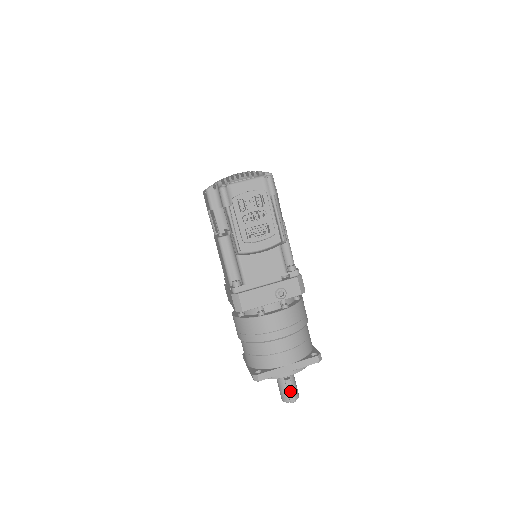
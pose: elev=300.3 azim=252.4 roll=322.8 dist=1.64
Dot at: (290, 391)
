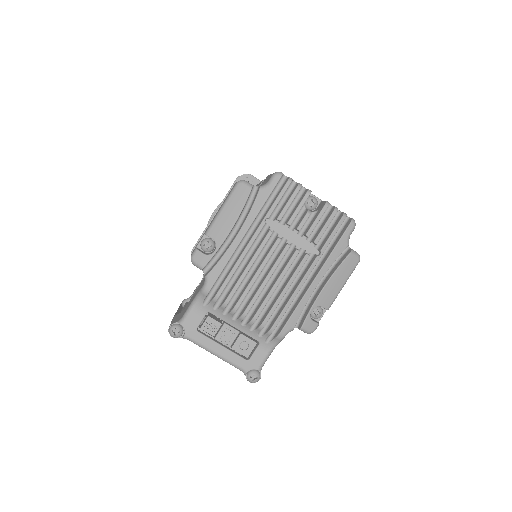
Dot at: occluded
